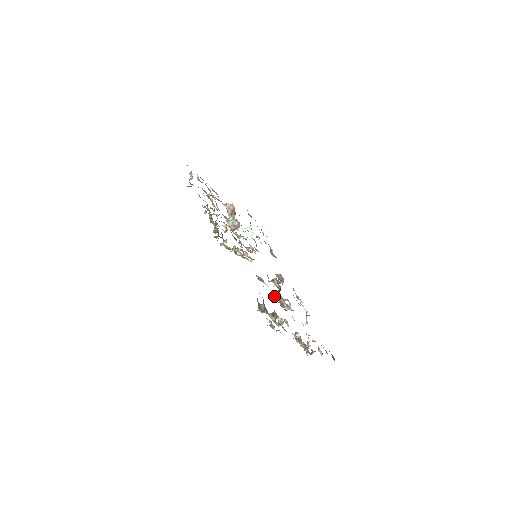
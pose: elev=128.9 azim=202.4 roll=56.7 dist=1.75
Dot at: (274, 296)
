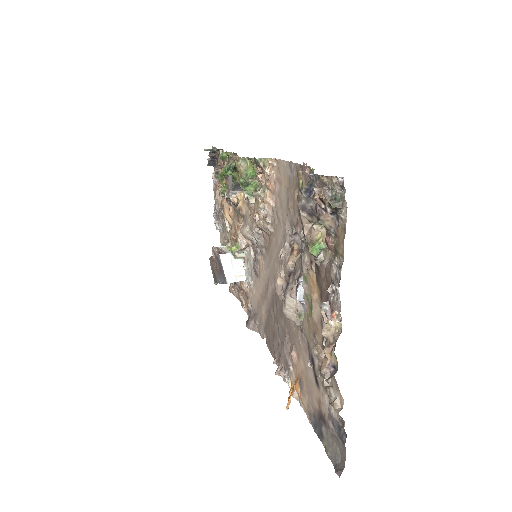
Dot at: occluded
